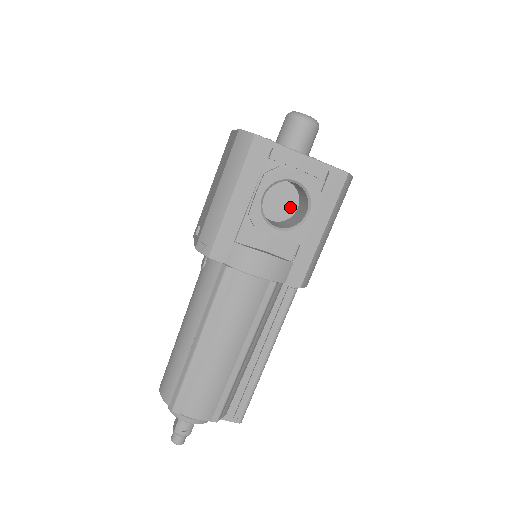
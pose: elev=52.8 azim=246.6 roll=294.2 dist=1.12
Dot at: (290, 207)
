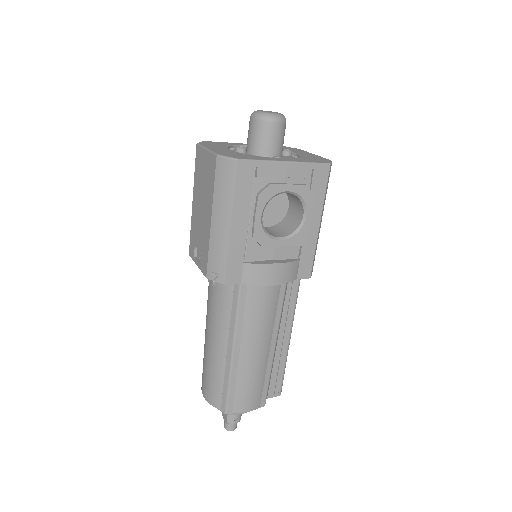
Dot at: (281, 209)
